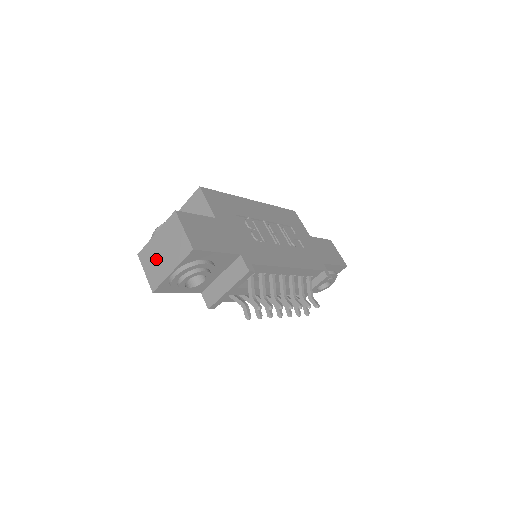
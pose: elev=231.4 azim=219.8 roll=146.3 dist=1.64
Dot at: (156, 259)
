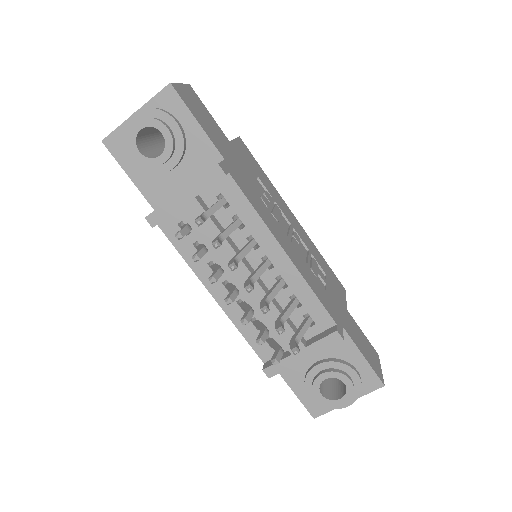
Dot at: occluded
